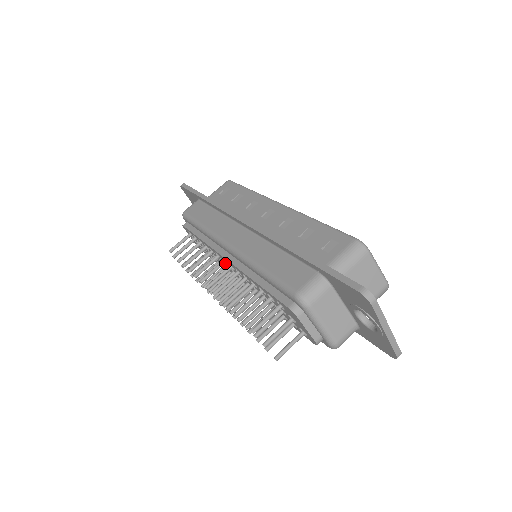
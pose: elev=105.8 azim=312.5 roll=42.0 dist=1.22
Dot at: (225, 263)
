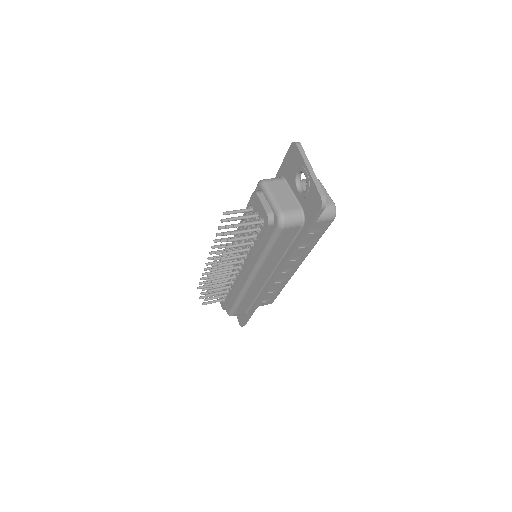
Dot at: occluded
